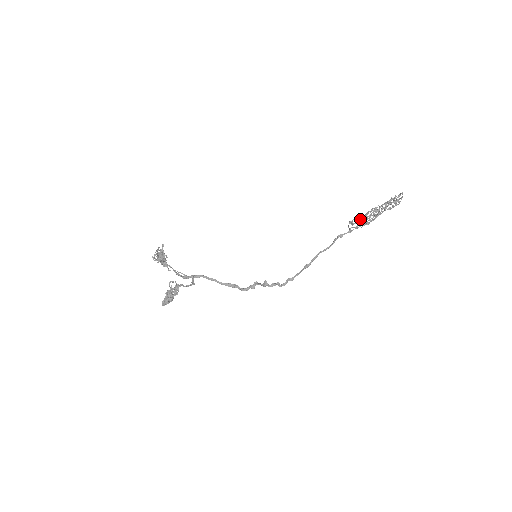
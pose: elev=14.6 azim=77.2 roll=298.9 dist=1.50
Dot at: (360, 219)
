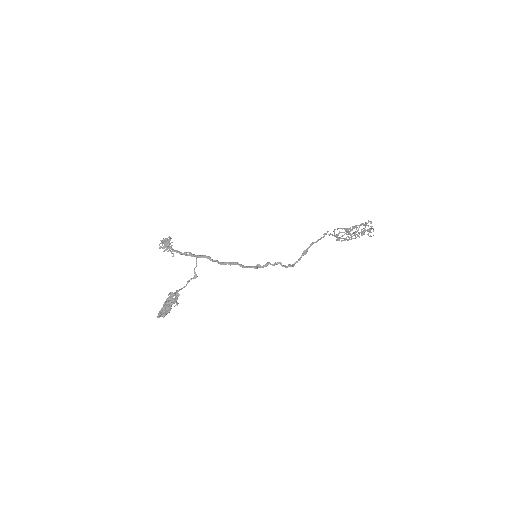
Dot at: (342, 229)
